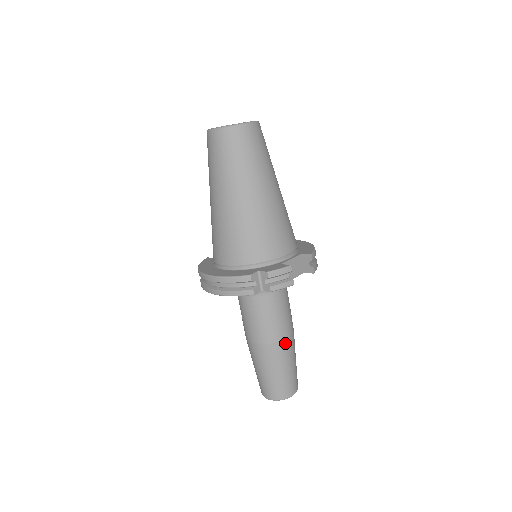
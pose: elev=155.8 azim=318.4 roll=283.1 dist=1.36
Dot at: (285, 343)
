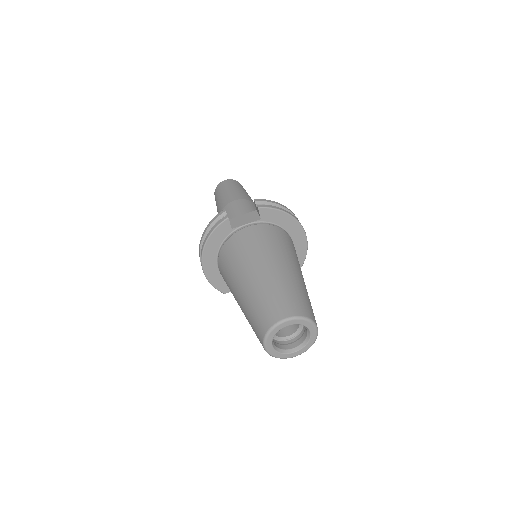
Dot at: occluded
